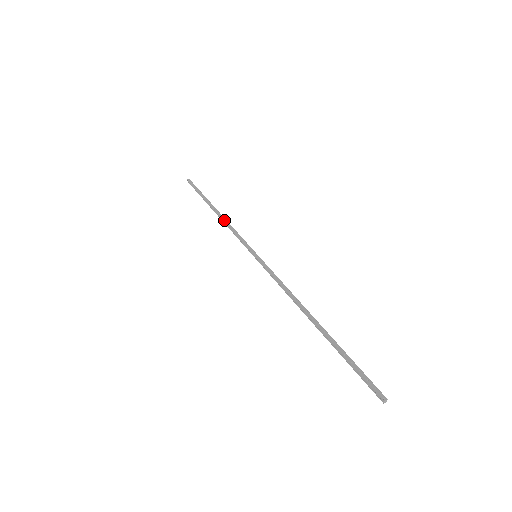
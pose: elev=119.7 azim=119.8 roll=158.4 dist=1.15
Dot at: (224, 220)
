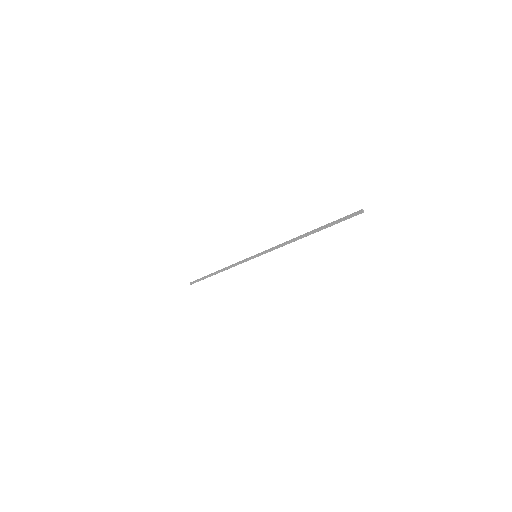
Dot at: (226, 268)
